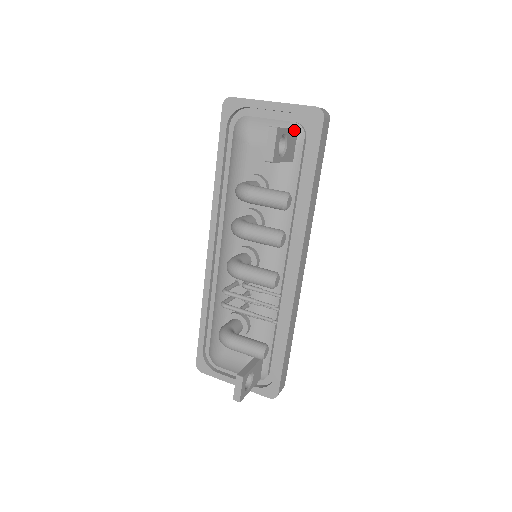
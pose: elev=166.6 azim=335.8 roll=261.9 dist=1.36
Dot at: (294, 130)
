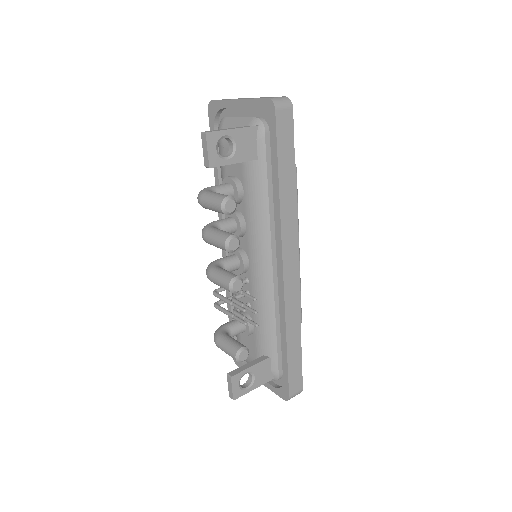
Dot at: (247, 128)
